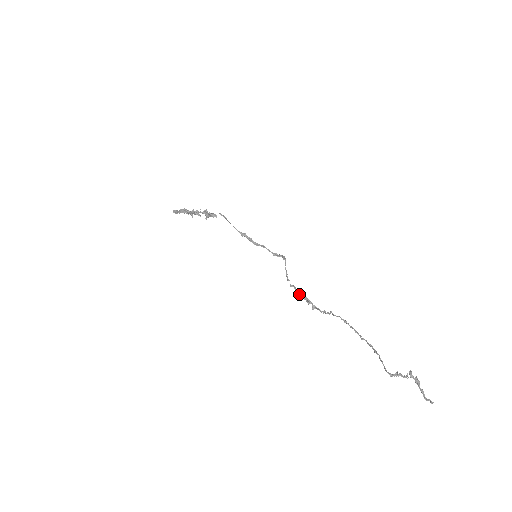
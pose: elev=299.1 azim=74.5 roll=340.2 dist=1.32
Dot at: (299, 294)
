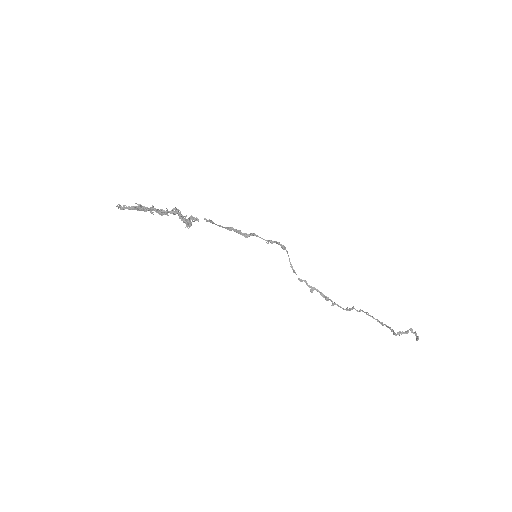
Dot at: (313, 290)
